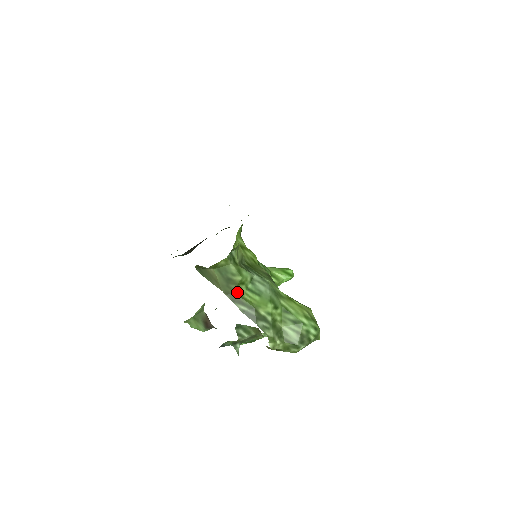
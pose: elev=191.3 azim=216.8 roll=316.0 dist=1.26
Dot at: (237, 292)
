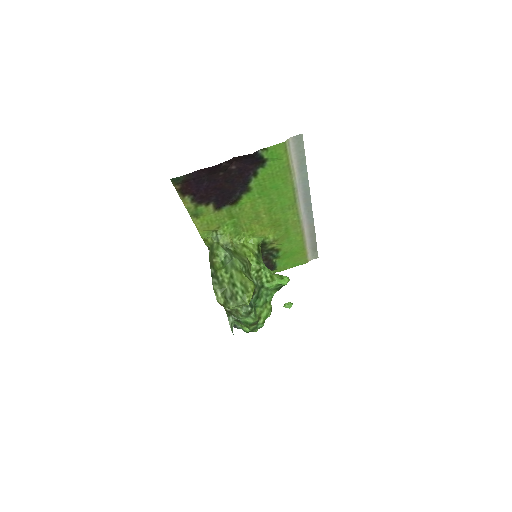
Dot at: (214, 261)
